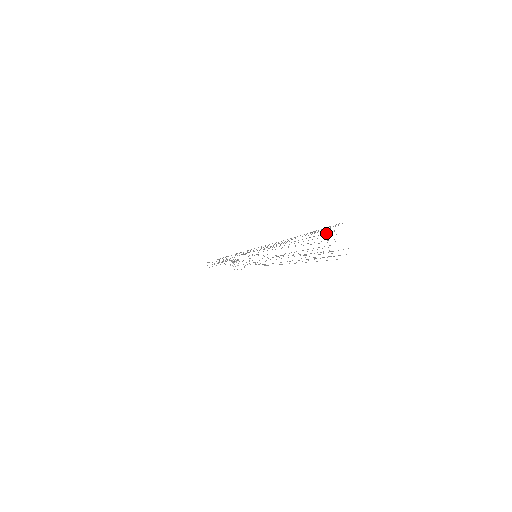
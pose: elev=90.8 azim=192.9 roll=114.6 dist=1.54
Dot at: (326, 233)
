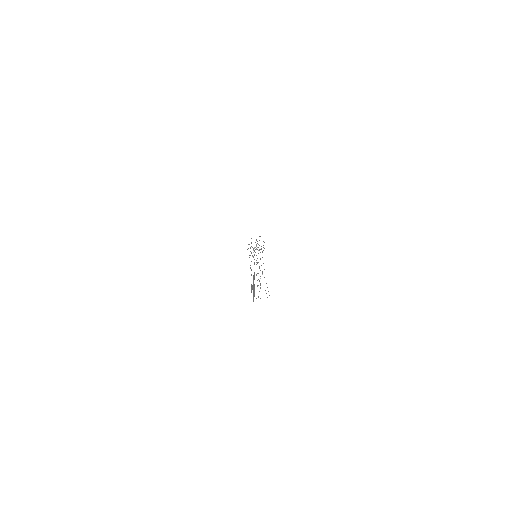
Dot at: occluded
